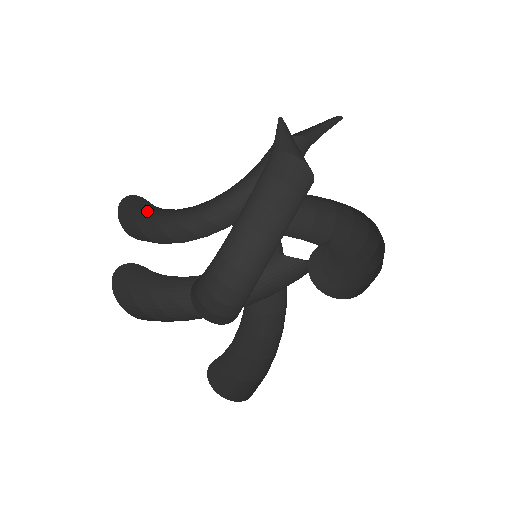
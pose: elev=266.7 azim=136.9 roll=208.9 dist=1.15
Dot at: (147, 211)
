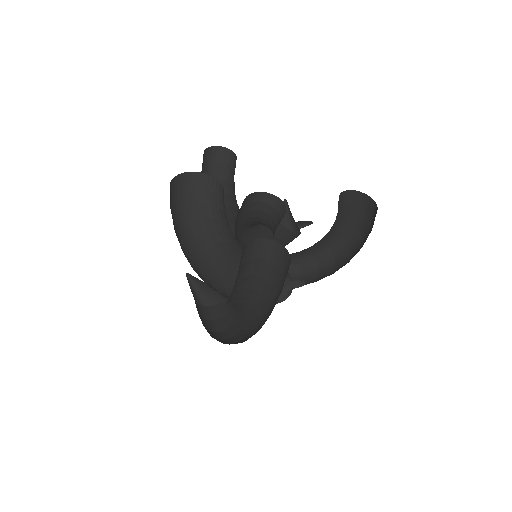
Dot at: occluded
